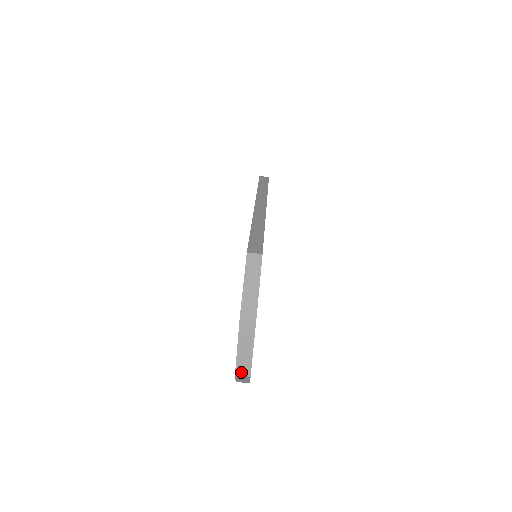
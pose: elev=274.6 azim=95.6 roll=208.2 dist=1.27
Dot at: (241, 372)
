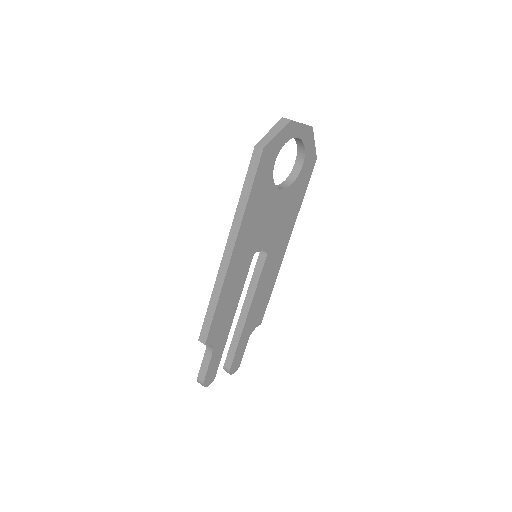
Dot at: (287, 119)
